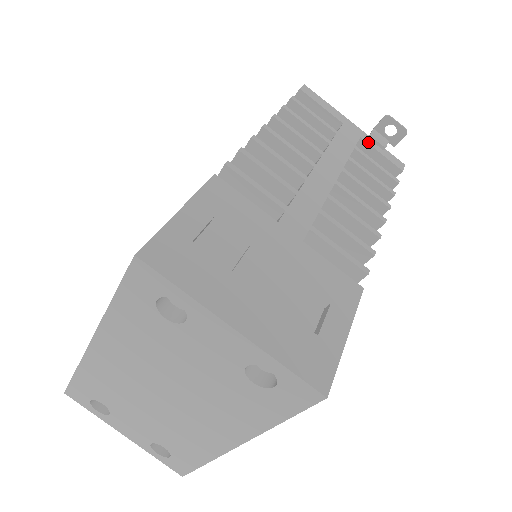
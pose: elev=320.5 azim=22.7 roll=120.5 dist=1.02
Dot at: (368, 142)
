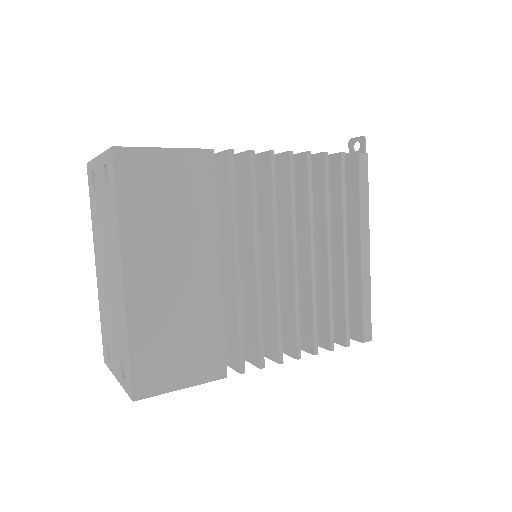
Dot at: occluded
